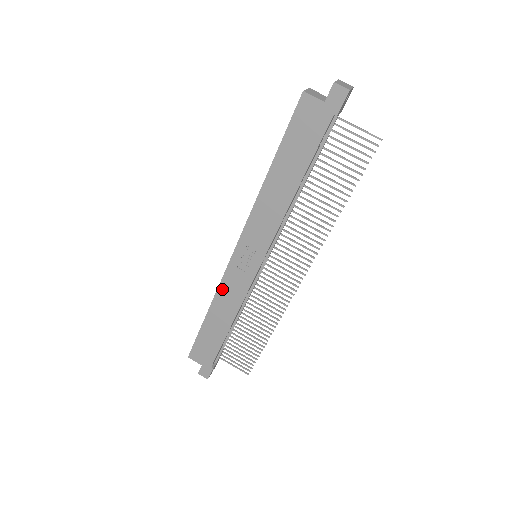
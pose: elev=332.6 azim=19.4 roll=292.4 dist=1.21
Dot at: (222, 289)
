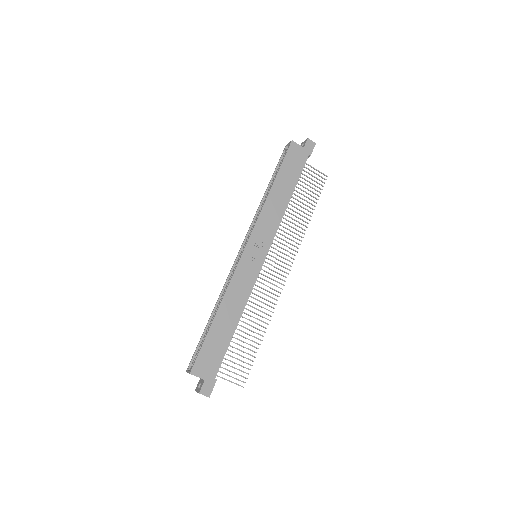
Dot at: (233, 284)
